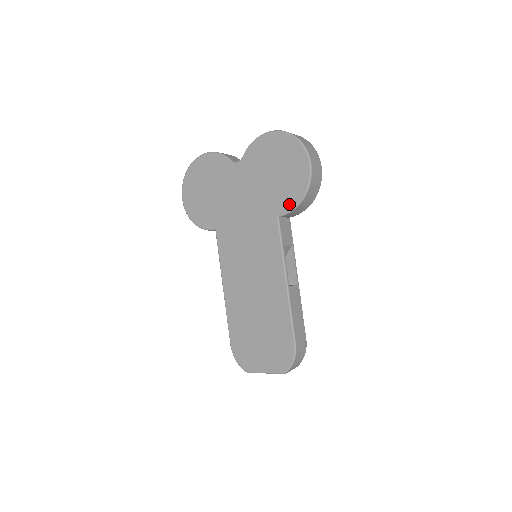
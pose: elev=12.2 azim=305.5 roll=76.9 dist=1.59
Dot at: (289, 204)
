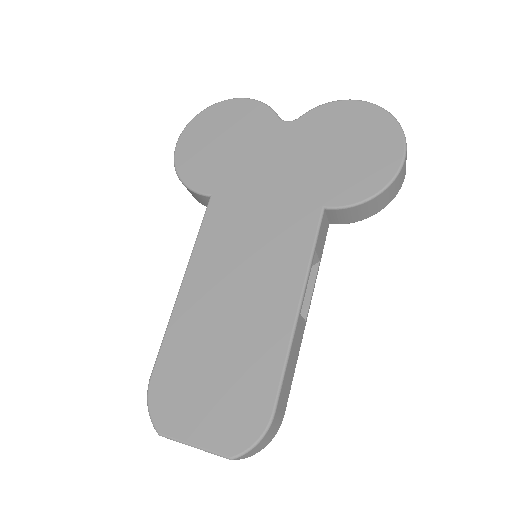
Dot at: (350, 196)
